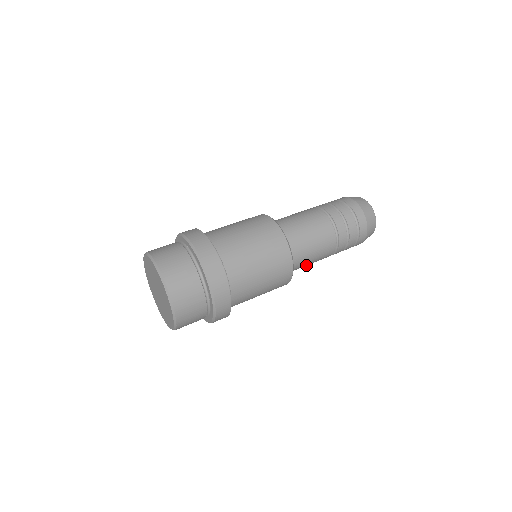
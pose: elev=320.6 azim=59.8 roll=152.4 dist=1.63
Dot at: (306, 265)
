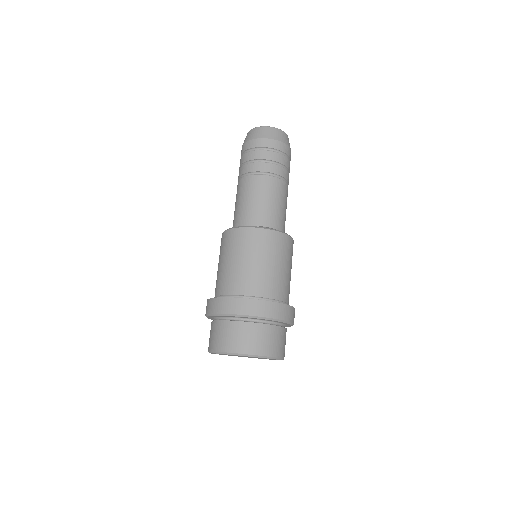
Dot at: occluded
